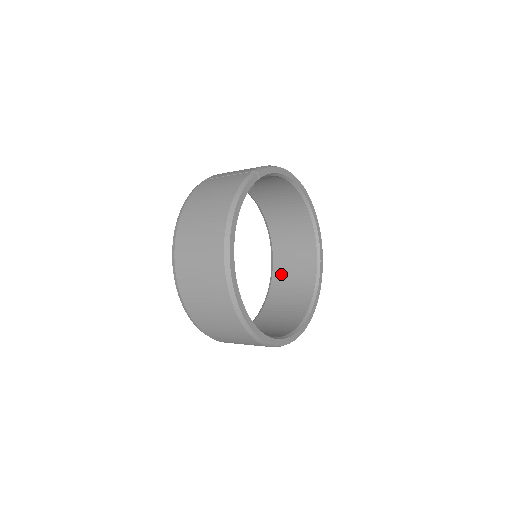
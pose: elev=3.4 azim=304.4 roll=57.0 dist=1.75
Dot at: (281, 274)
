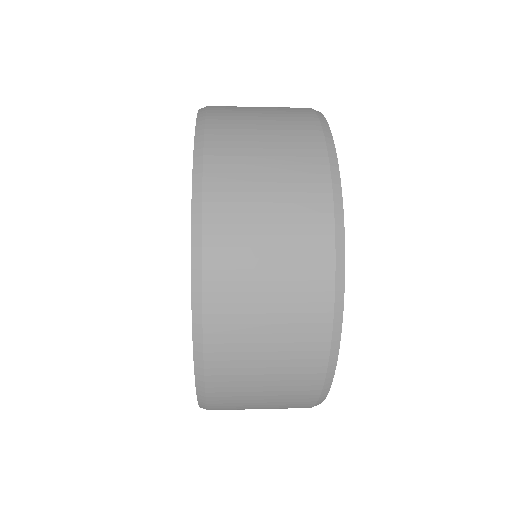
Dot at: occluded
